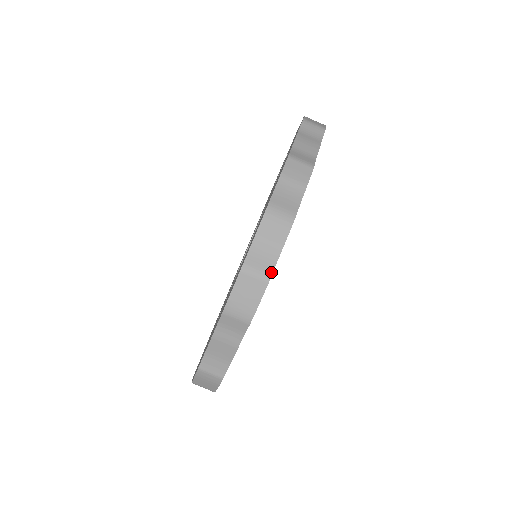
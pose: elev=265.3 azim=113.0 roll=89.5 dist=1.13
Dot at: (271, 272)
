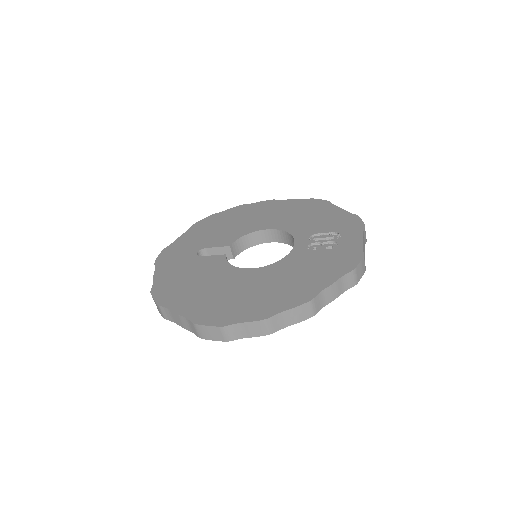
Dot at: (232, 340)
